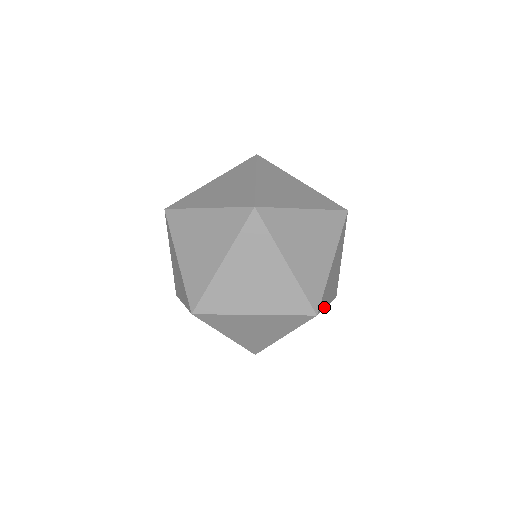
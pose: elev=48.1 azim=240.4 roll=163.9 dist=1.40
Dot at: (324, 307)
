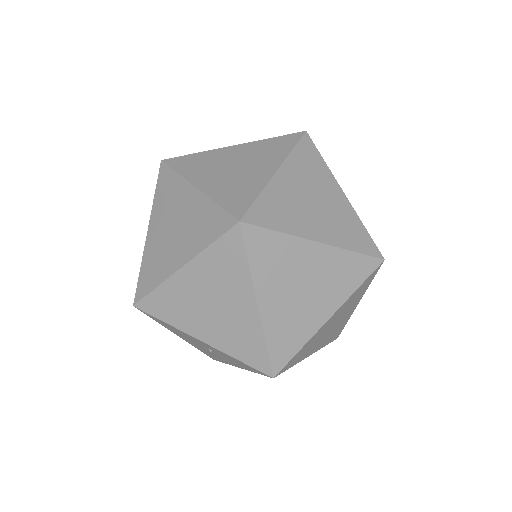
Dot at: occluded
